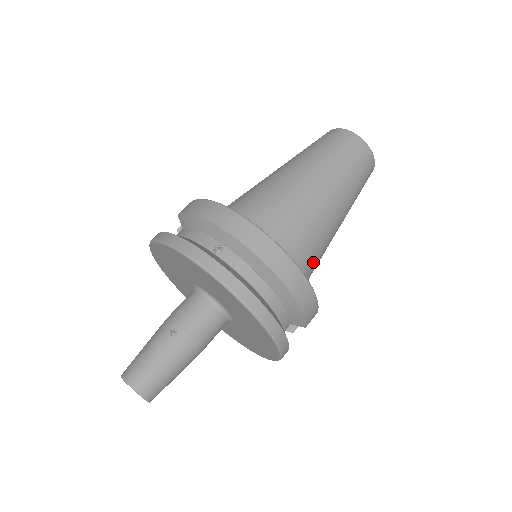
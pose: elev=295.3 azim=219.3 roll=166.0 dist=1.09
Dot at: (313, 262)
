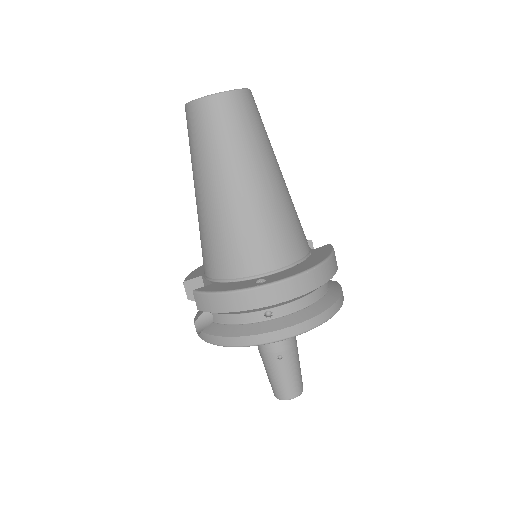
Dot at: (300, 225)
